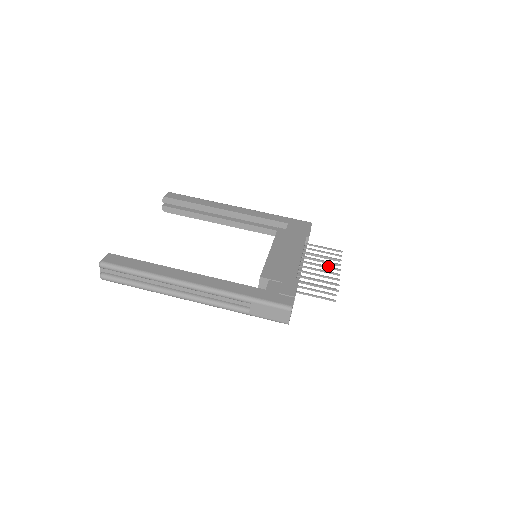
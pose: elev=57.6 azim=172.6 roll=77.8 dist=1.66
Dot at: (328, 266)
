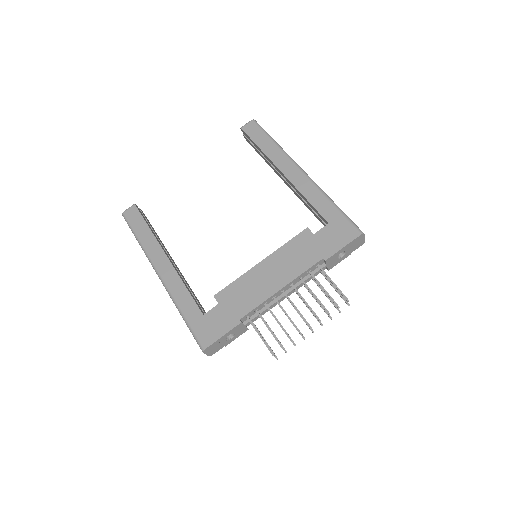
Dot at: (302, 315)
